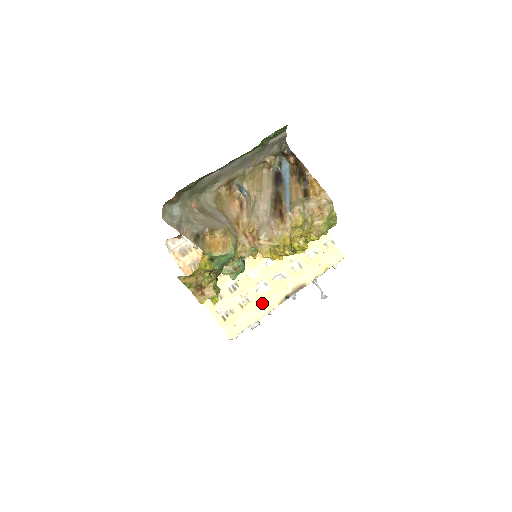
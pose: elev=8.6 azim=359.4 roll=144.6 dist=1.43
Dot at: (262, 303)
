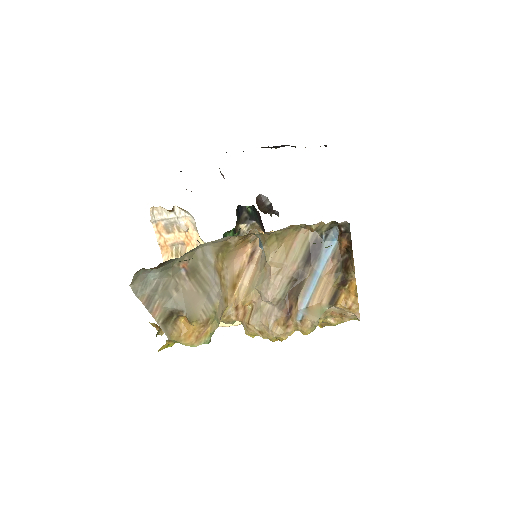
Dot at: occluded
